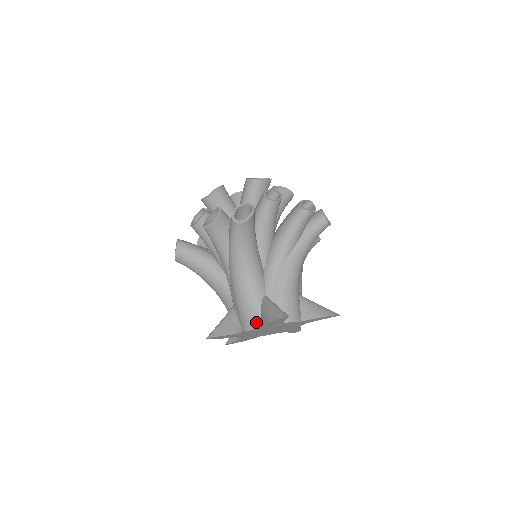
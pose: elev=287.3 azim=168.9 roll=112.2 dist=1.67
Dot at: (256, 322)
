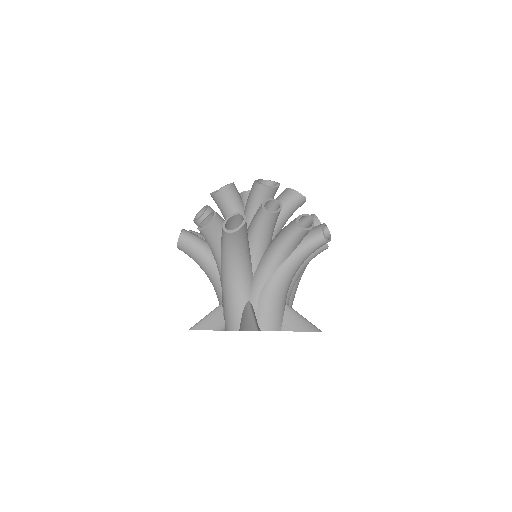
Dot at: (236, 325)
